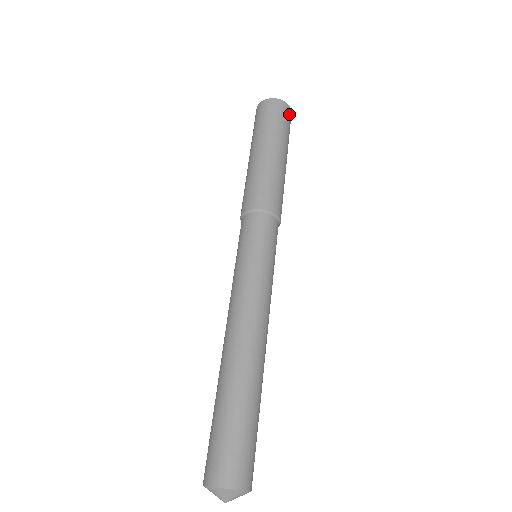
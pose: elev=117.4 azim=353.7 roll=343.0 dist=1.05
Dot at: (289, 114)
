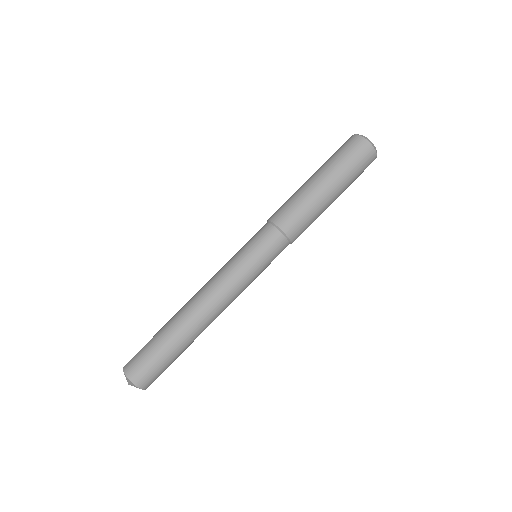
Dot at: occluded
